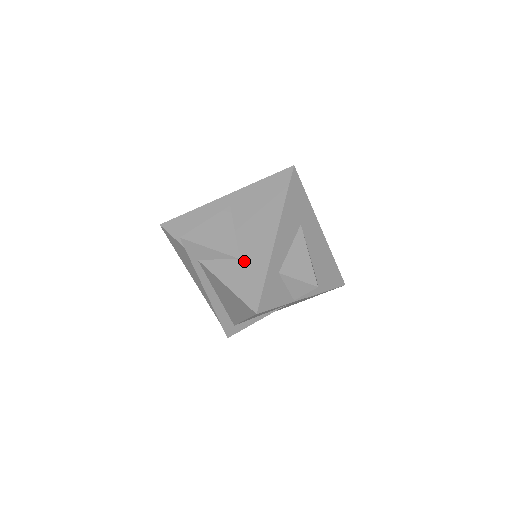
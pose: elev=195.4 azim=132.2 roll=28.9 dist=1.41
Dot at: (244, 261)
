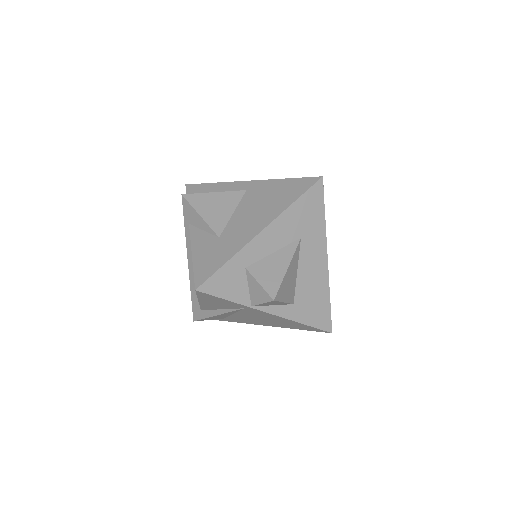
Dot at: (221, 241)
